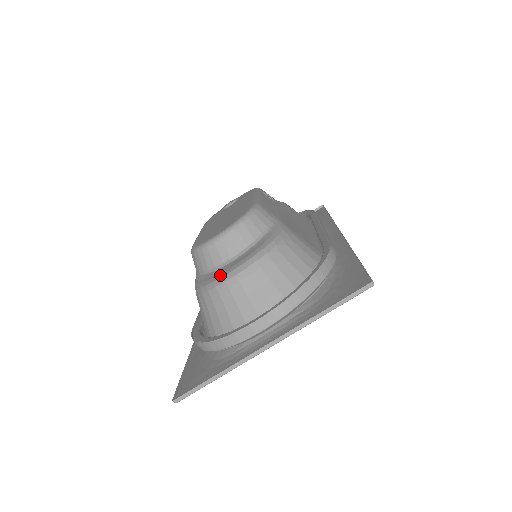
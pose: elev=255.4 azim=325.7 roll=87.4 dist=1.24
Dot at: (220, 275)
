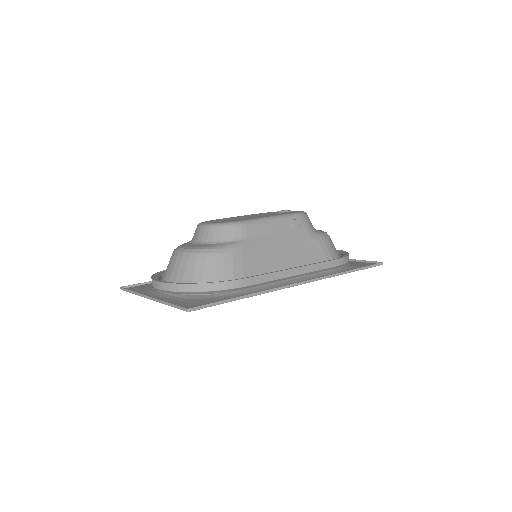
Dot at: (181, 246)
